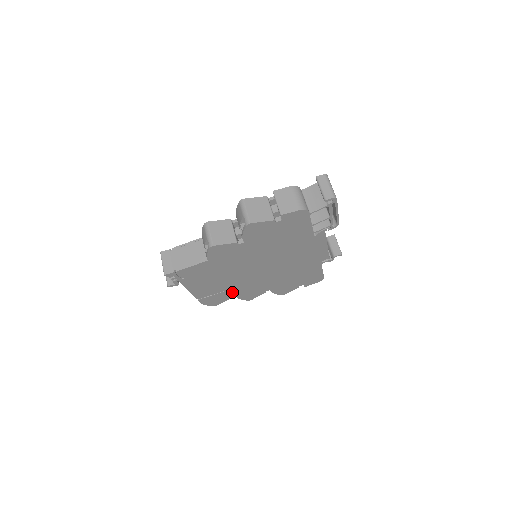
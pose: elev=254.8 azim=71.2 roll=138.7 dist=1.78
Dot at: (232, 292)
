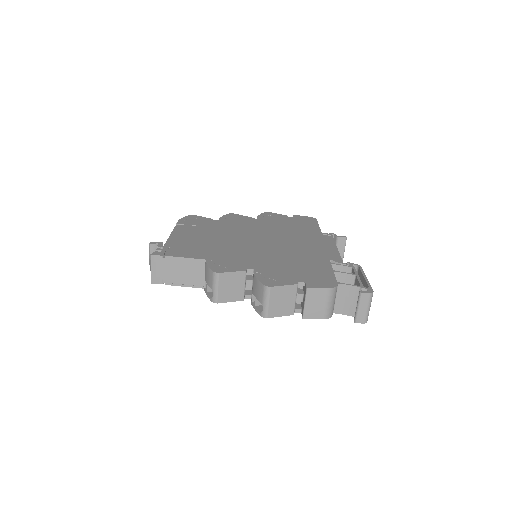
Dot at: occluded
